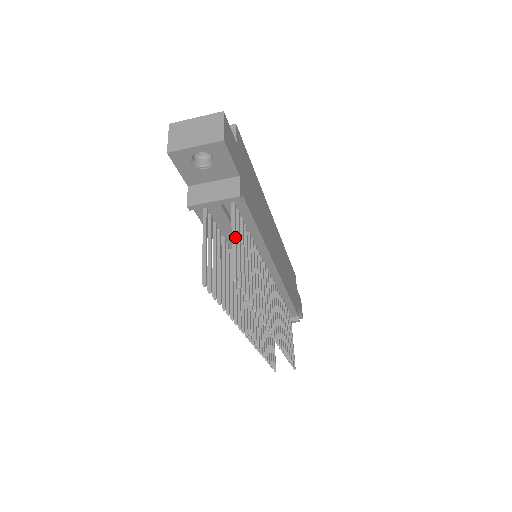
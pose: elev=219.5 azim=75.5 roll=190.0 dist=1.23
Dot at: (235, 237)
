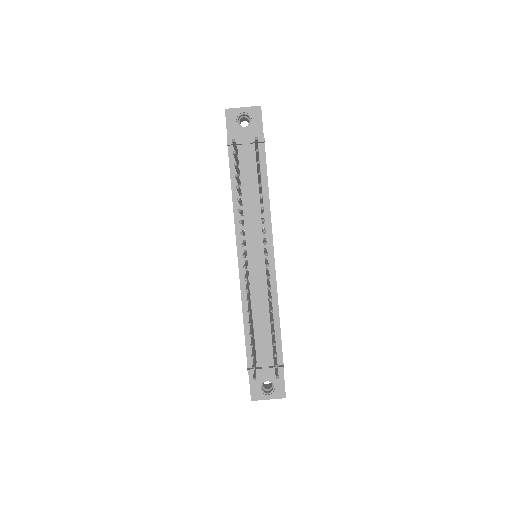
Dot at: occluded
